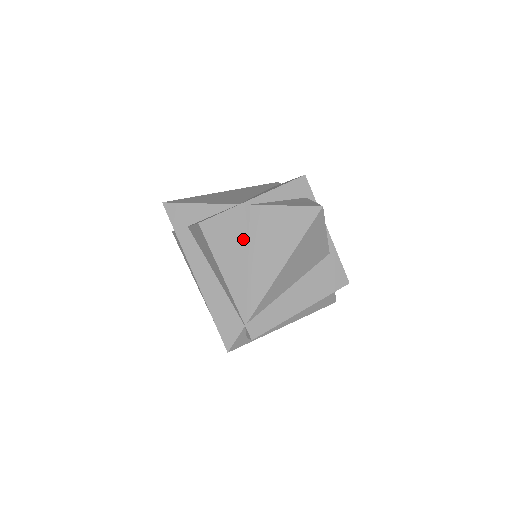
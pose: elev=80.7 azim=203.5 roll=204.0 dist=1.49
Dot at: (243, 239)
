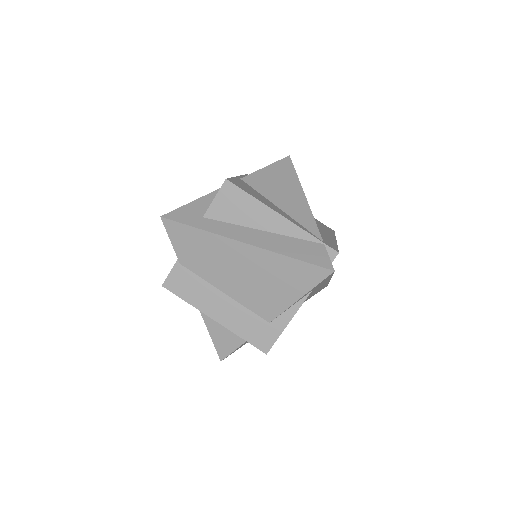
Dot at: (259, 195)
